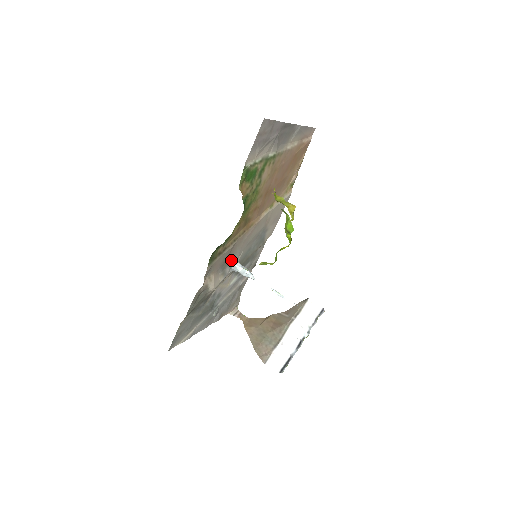
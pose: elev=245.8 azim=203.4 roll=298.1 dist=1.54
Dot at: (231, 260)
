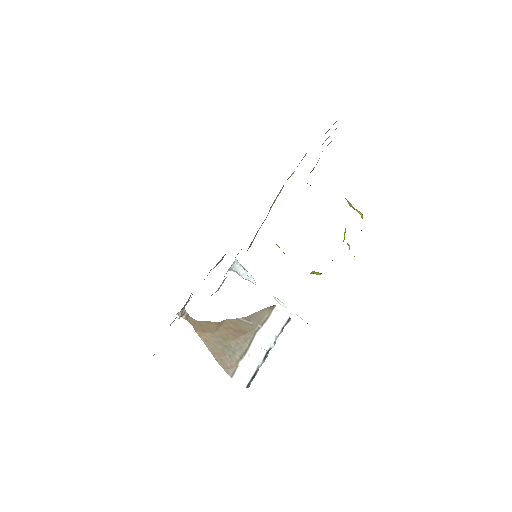
Dot at: occluded
